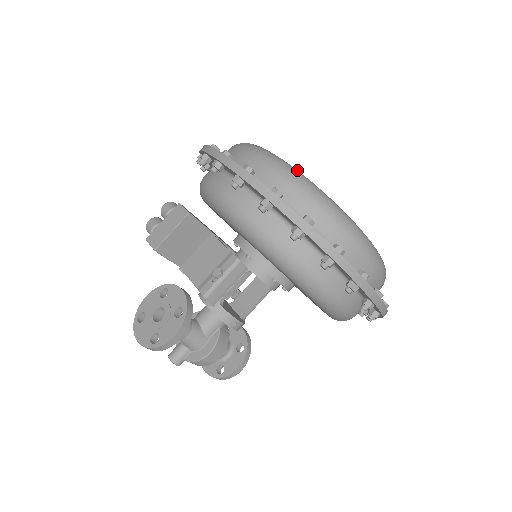
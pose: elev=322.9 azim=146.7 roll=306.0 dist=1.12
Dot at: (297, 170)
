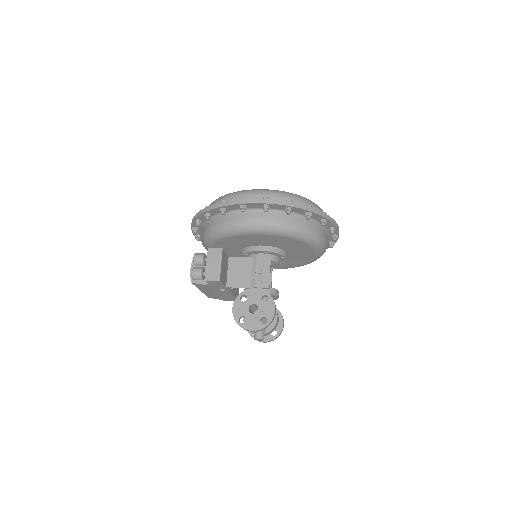
Dot at: (277, 190)
